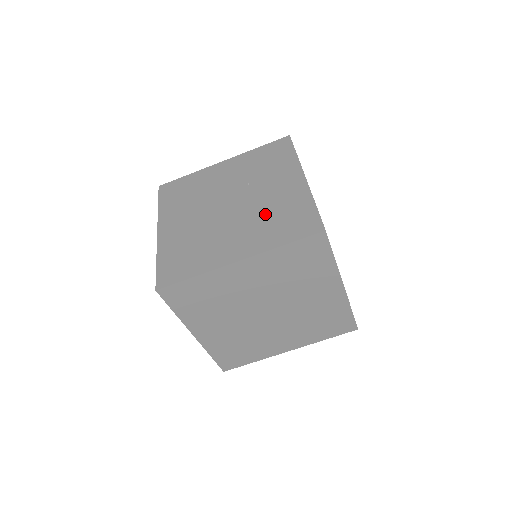
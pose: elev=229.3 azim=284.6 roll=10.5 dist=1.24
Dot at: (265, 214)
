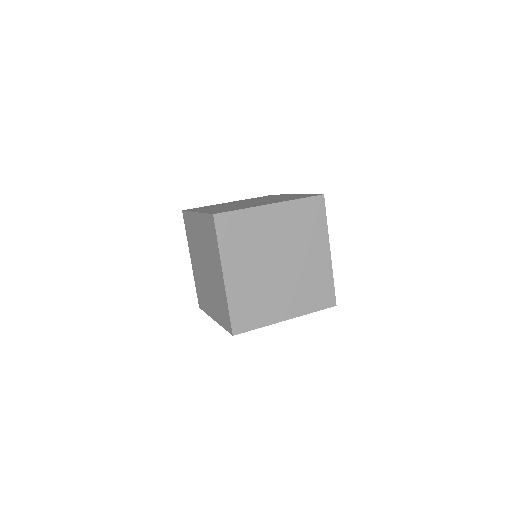
Dot at: (304, 282)
